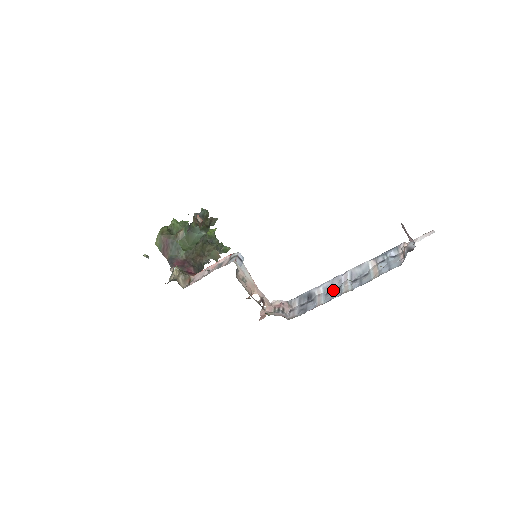
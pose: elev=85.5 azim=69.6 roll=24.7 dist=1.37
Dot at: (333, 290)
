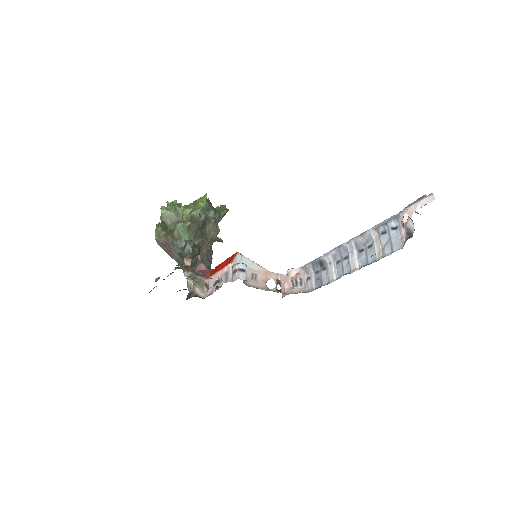
Dot at: (342, 260)
